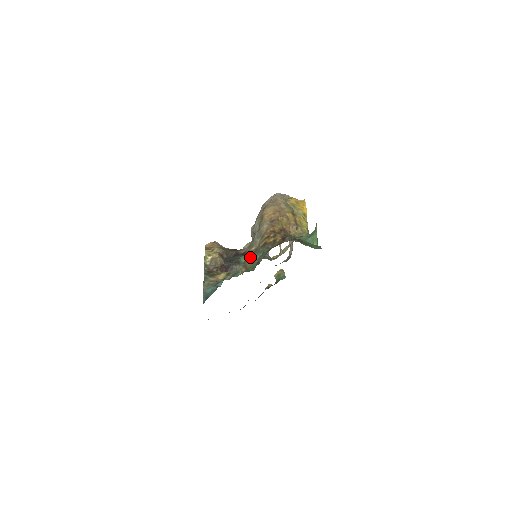
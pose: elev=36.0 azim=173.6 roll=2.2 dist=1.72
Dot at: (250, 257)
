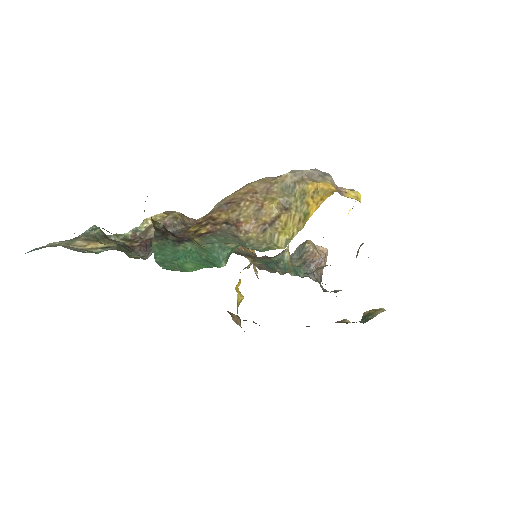
Dot at: occluded
